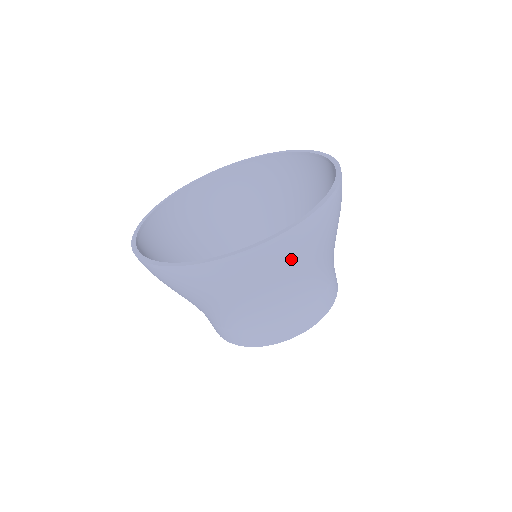
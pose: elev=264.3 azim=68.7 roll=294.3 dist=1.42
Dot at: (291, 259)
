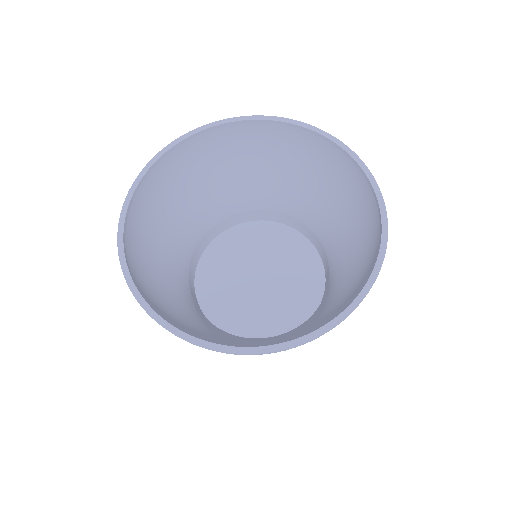
Dot at: occluded
